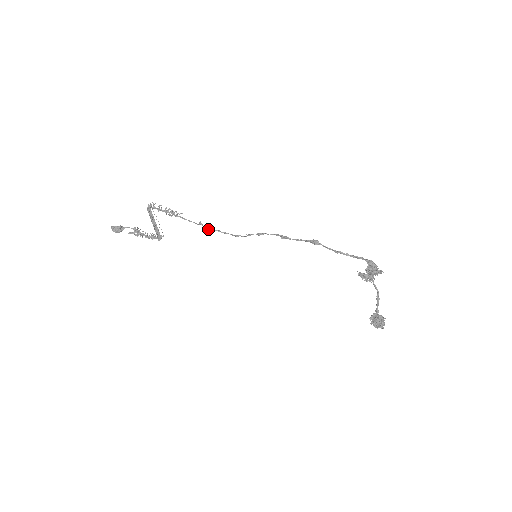
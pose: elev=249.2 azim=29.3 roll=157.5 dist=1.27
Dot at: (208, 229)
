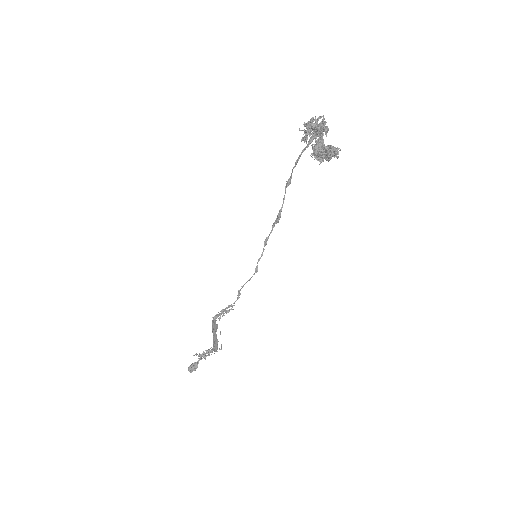
Dot at: (240, 289)
